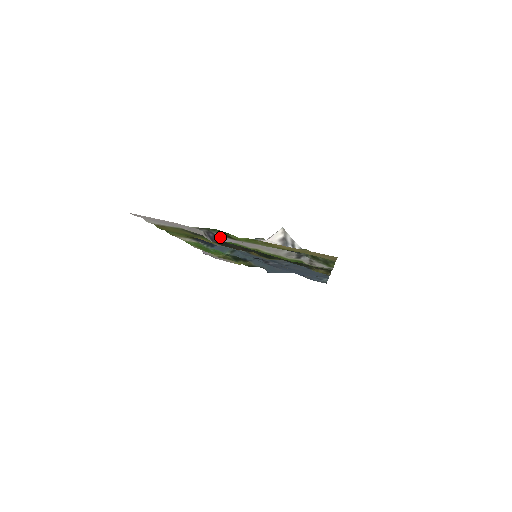
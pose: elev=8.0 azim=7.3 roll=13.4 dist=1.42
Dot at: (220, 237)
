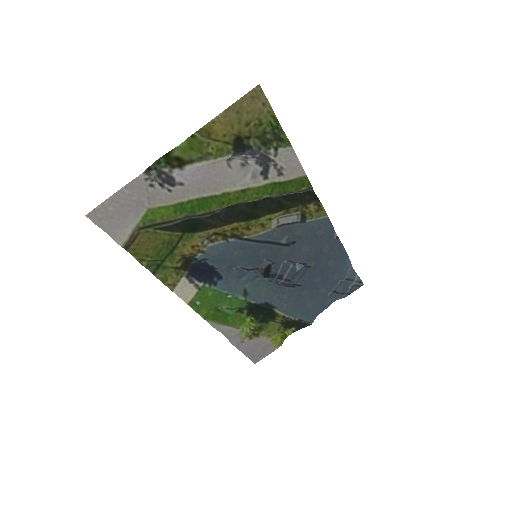
Dot at: (173, 175)
